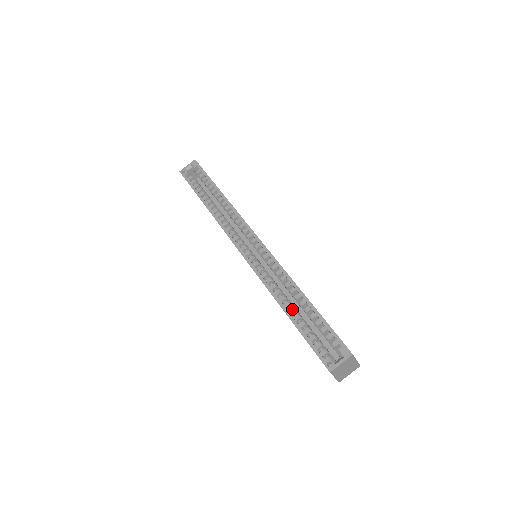
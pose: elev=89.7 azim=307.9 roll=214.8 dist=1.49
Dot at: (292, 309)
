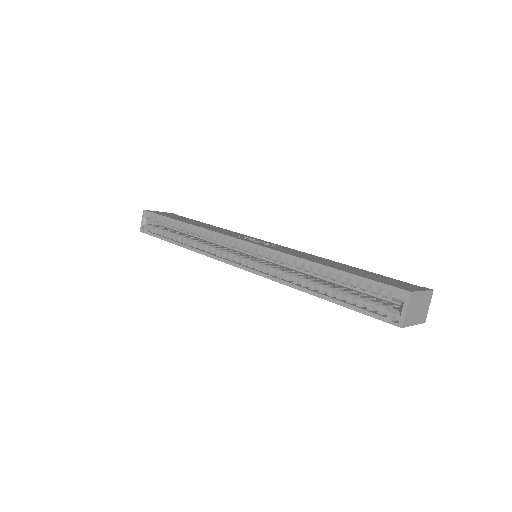
Dot at: (319, 287)
